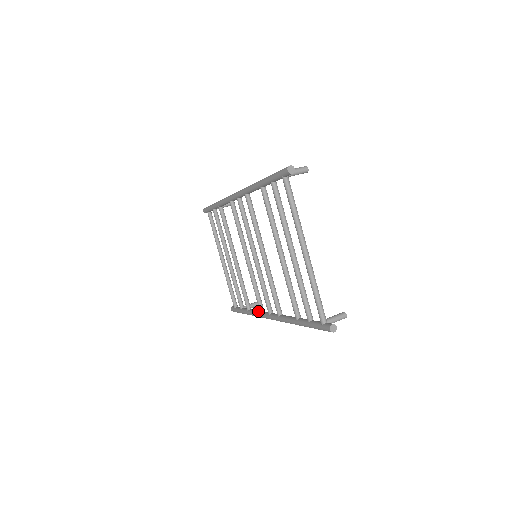
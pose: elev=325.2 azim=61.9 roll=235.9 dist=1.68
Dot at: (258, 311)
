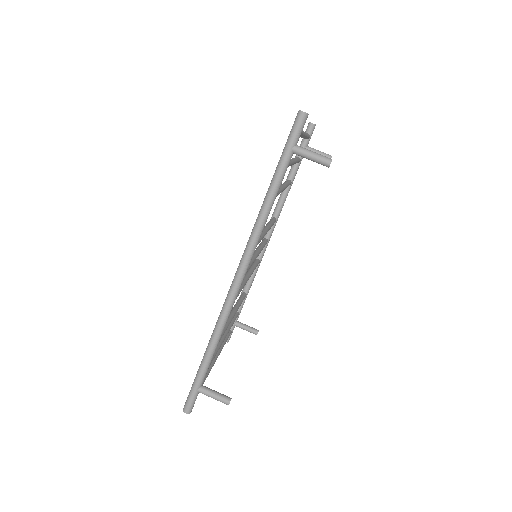
Dot at: (276, 212)
